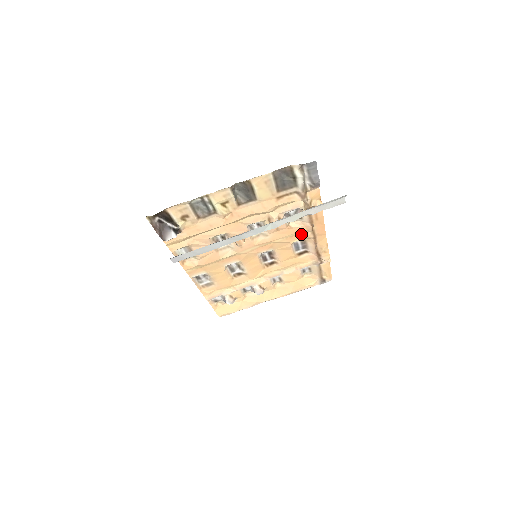
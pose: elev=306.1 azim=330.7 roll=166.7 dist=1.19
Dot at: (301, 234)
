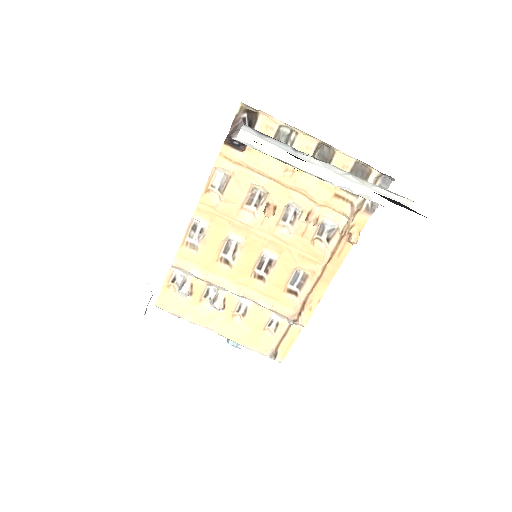
Dot at: (313, 263)
